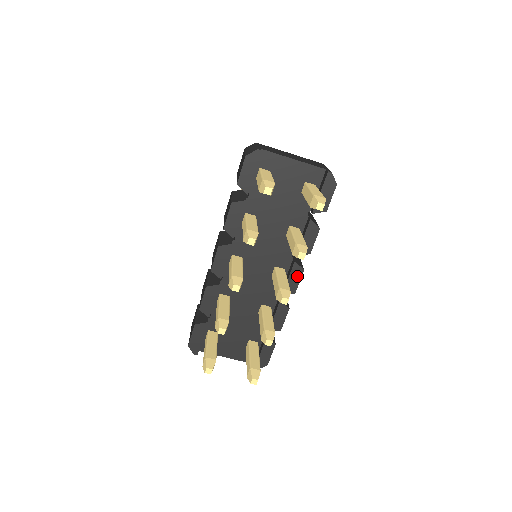
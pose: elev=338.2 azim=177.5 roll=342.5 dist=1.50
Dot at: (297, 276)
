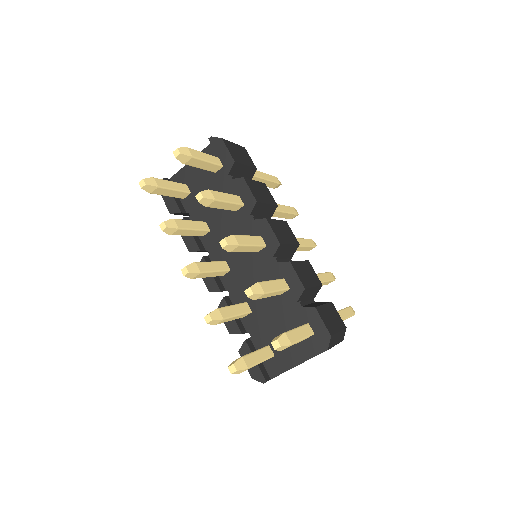
Dot at: (266, 229)
